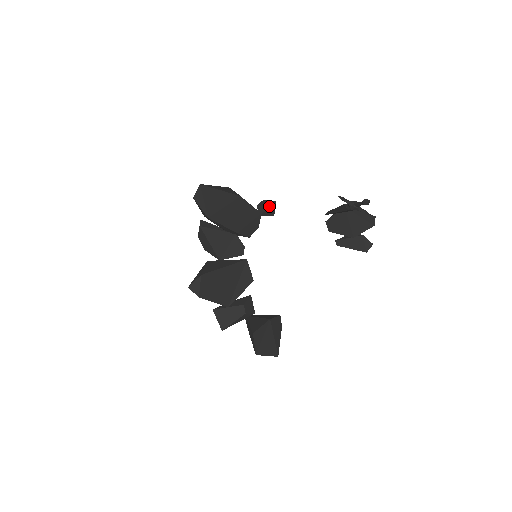
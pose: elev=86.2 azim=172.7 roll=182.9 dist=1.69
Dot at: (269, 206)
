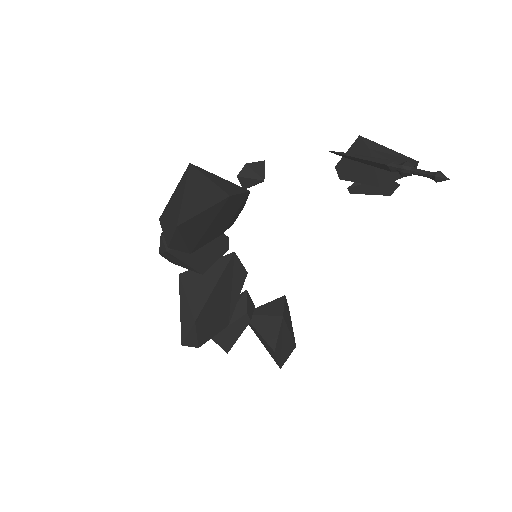
Dot at: (263, 180)
